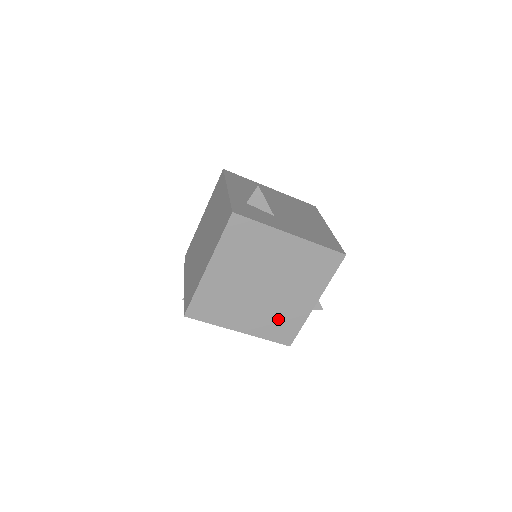
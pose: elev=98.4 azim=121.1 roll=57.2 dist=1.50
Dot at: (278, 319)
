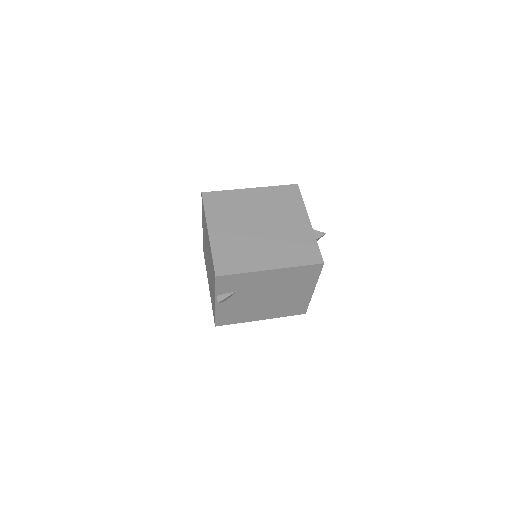
Dot at: (293, 246)
